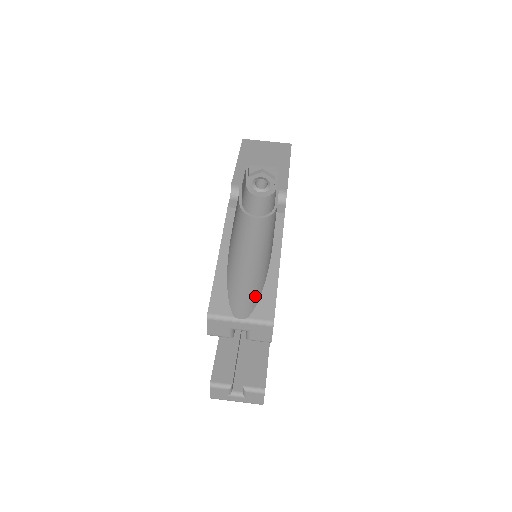
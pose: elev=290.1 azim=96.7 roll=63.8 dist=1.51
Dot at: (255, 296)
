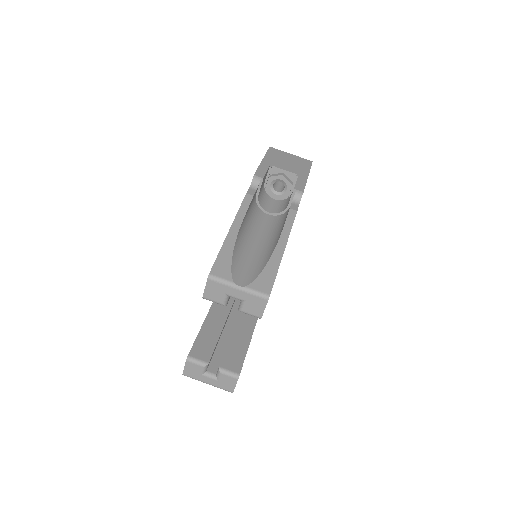
Dot at: (256, 271)
